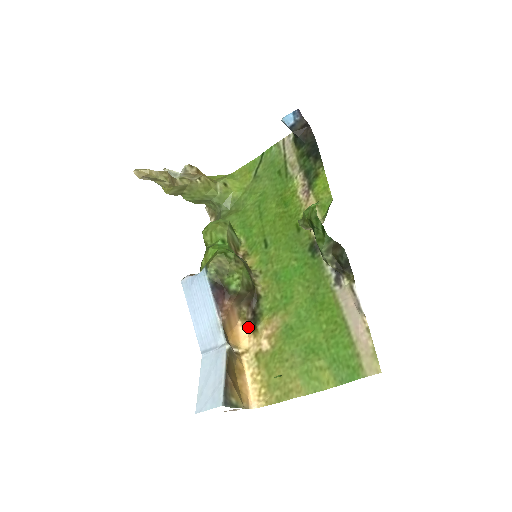
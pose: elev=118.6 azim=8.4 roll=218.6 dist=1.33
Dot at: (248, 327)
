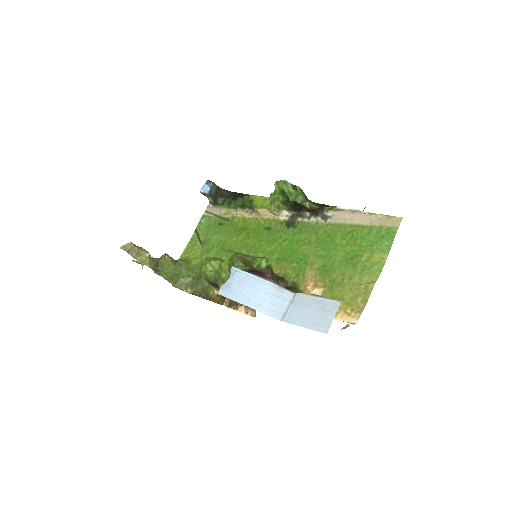
Dot at: occluded
